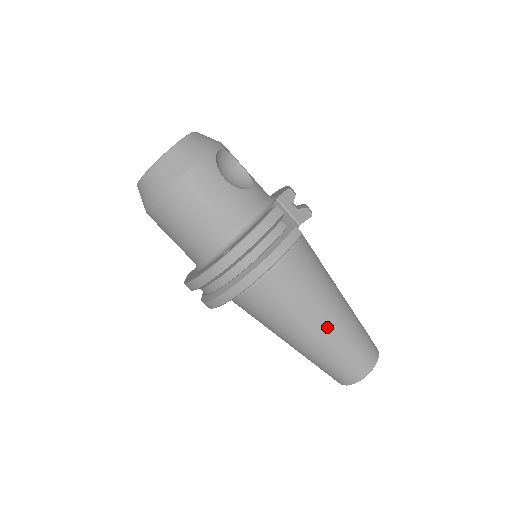
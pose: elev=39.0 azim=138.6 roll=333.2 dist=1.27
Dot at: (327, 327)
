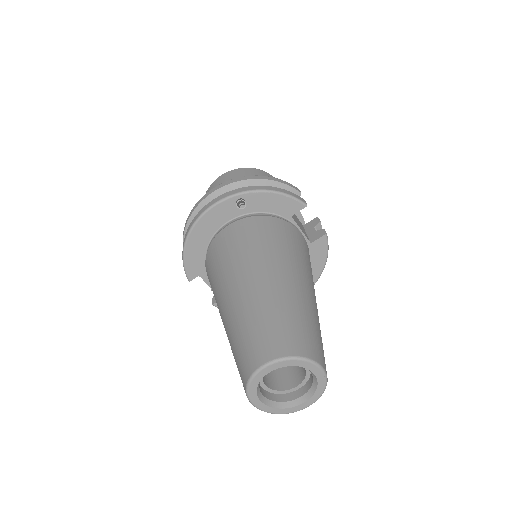
Dot at: (278, 278)
